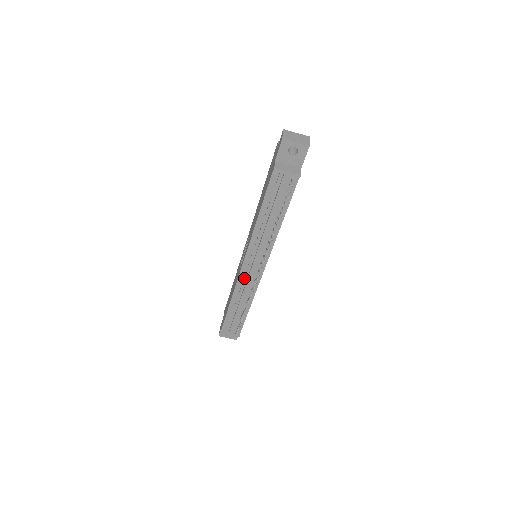
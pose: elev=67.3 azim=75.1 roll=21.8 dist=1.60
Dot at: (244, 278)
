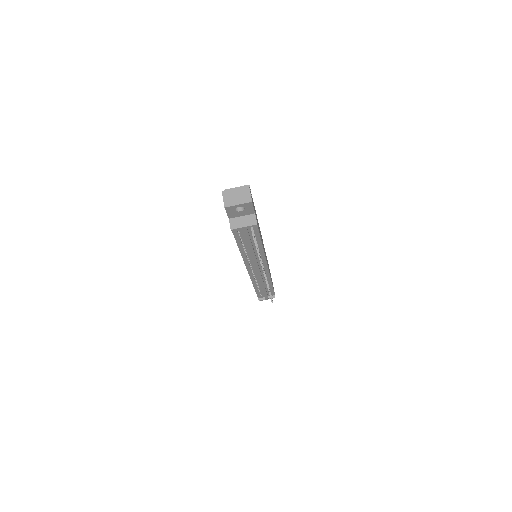
Dot at: (255, 275)
